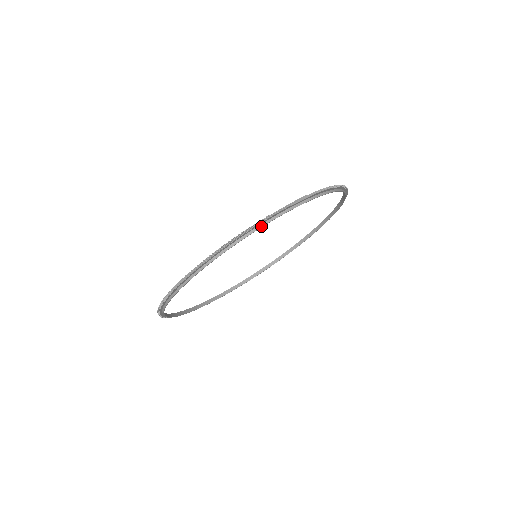
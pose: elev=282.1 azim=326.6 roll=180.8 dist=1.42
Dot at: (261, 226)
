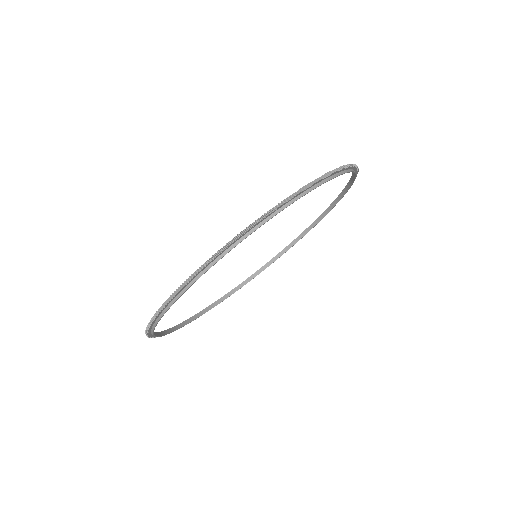
Dot at: (207, 269)
